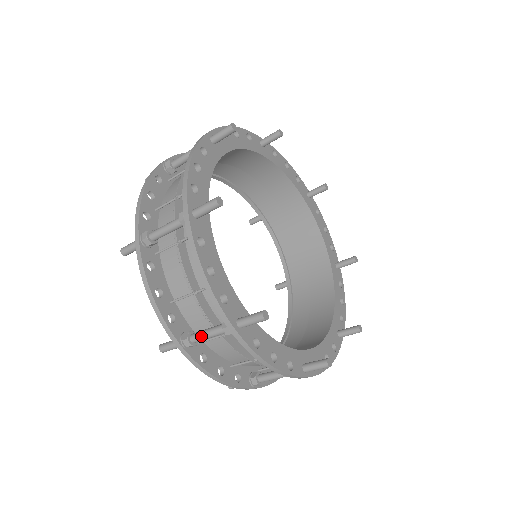
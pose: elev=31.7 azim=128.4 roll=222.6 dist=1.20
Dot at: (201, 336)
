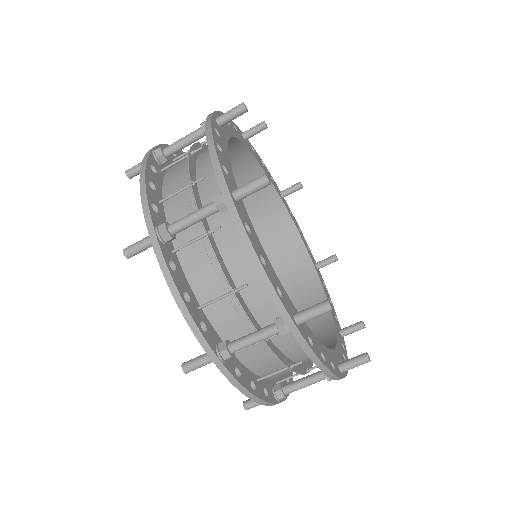
Dot at: (245, 343)
